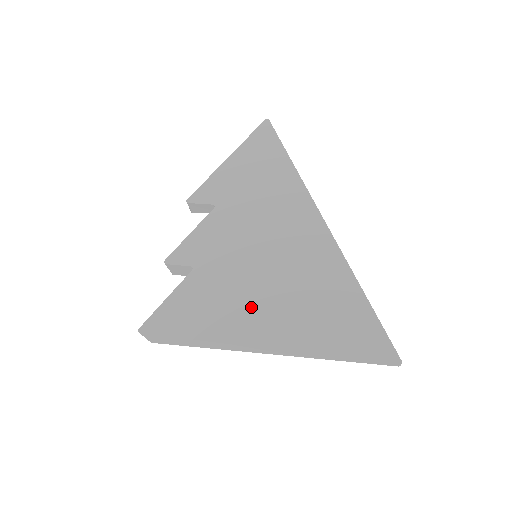
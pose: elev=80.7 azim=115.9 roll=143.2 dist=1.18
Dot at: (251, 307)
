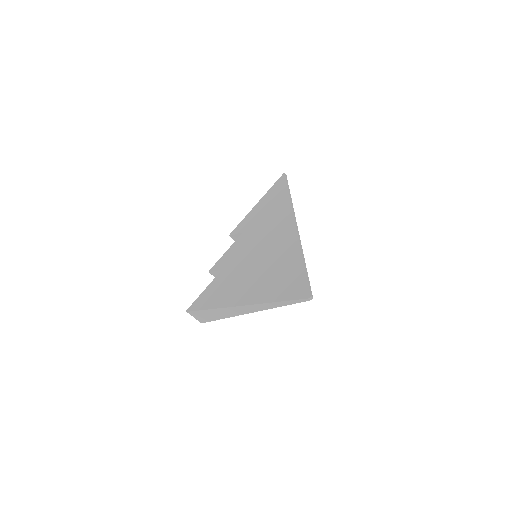
Dot at: (241, 284)
